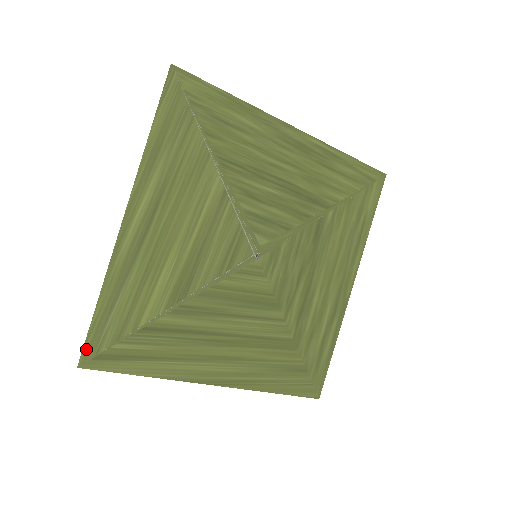
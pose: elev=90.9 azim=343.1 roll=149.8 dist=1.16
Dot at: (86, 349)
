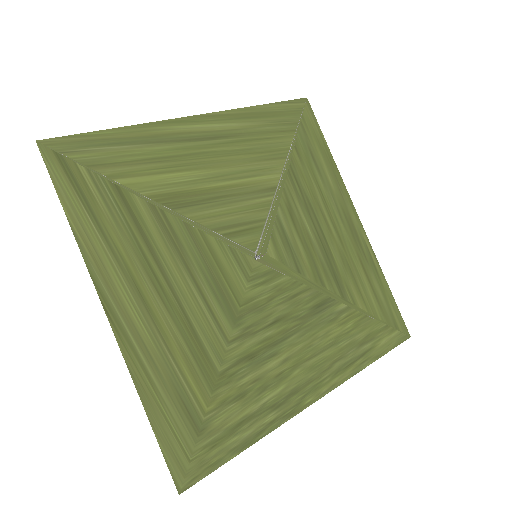
Dot at: (61, 140)
